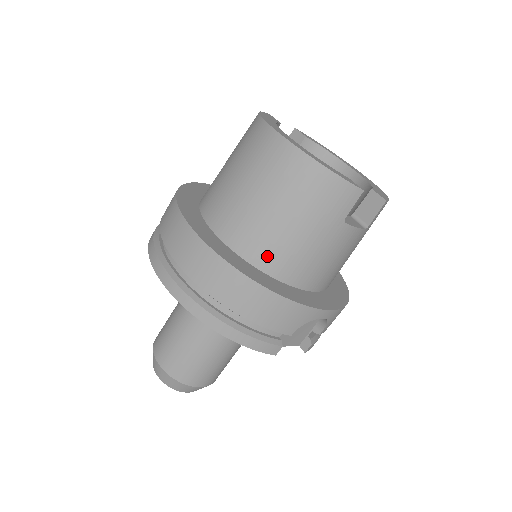
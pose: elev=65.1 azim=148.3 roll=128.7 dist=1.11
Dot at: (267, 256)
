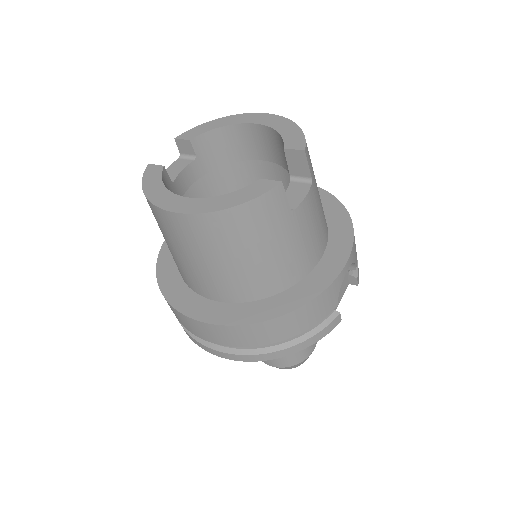
Dot at: (267, 286)
